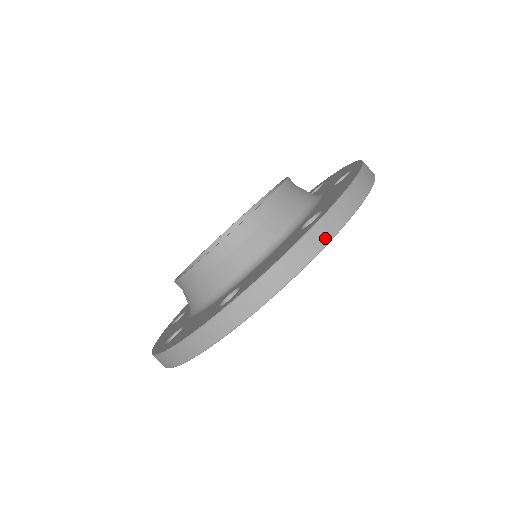
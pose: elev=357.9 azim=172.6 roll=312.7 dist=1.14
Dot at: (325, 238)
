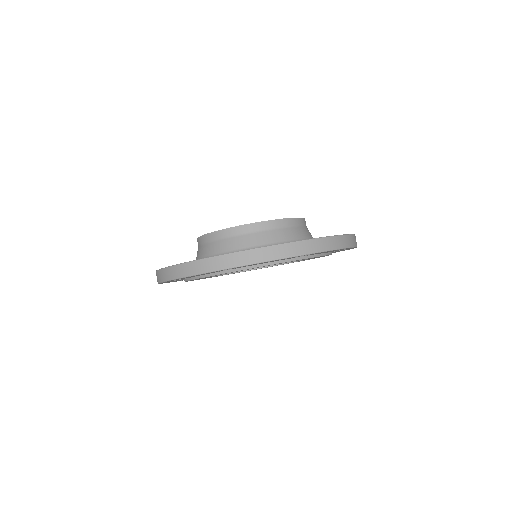
Dot at: (297, 252)
